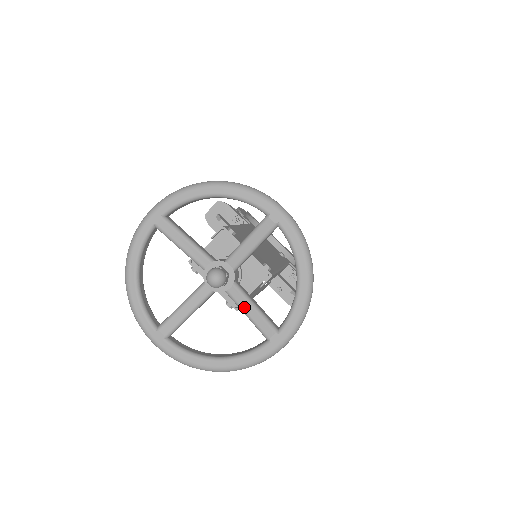
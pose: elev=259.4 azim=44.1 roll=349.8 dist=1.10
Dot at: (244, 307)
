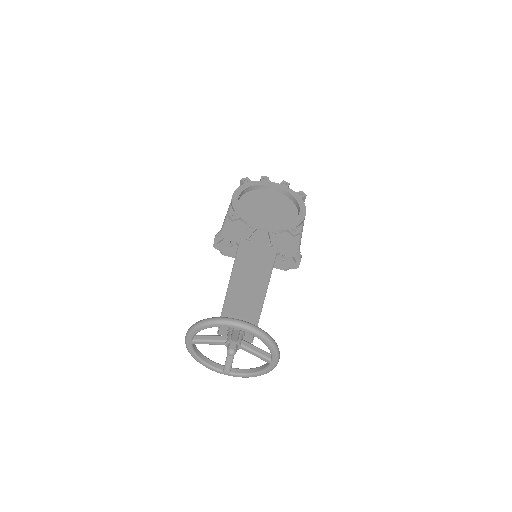
Dot at: occluded
